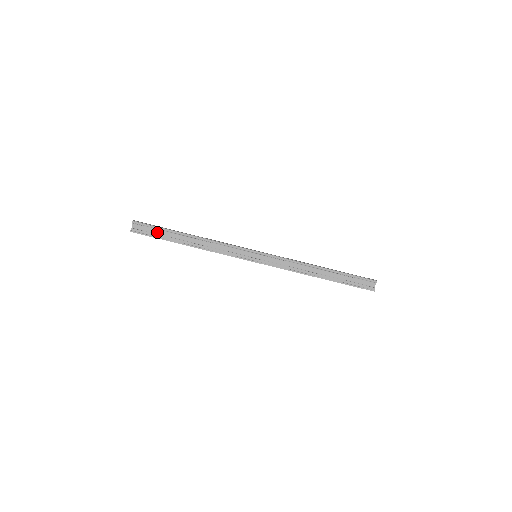
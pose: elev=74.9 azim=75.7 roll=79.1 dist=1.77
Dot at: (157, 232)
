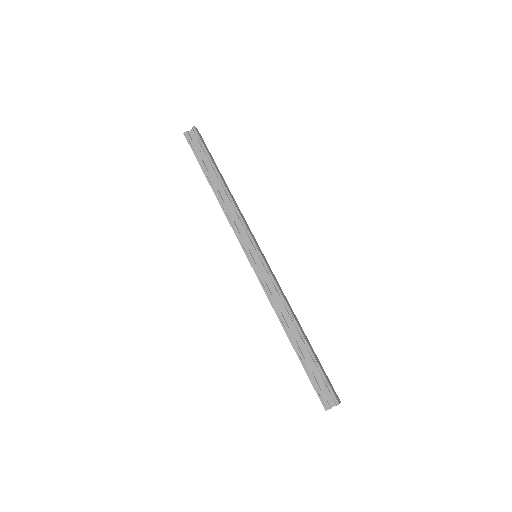
Dot at: (202, 154)
